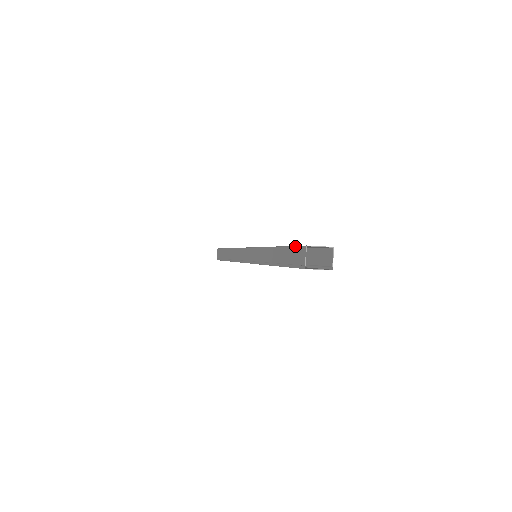
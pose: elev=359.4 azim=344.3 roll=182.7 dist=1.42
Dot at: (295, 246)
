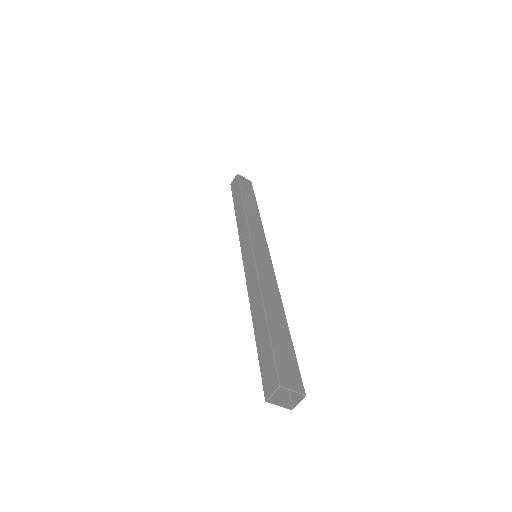
Dot at: (274, 361)
